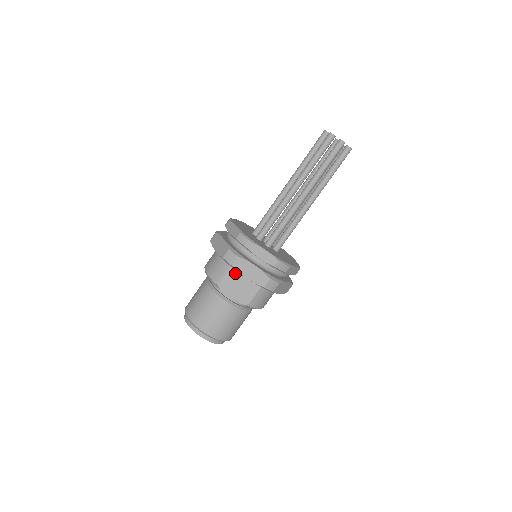
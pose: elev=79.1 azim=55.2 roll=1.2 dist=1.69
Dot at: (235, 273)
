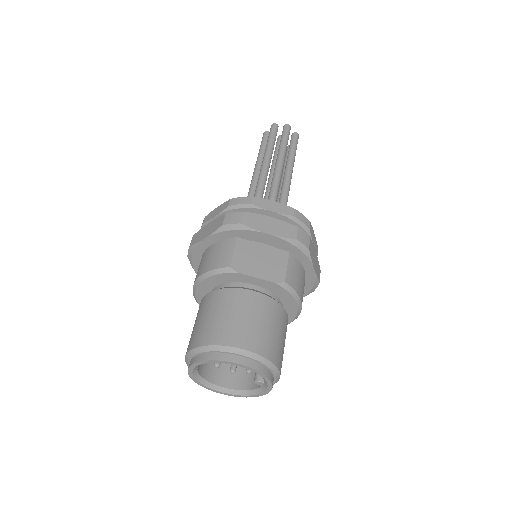
Dot at: (246, 246)
